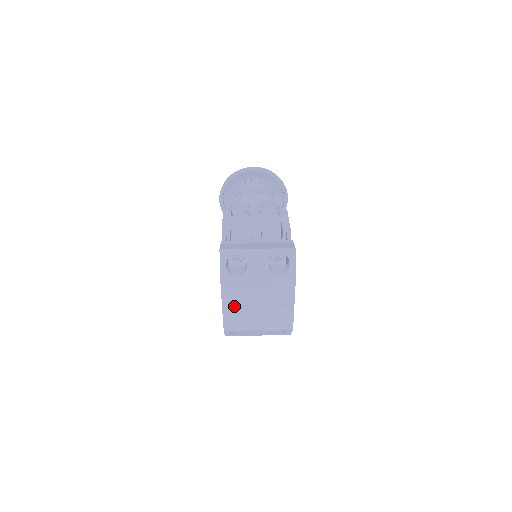
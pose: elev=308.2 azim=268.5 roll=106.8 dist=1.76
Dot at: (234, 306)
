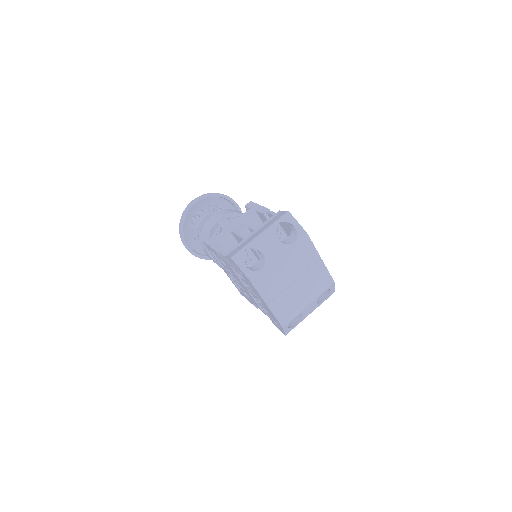
Dot at: (276, 298)
